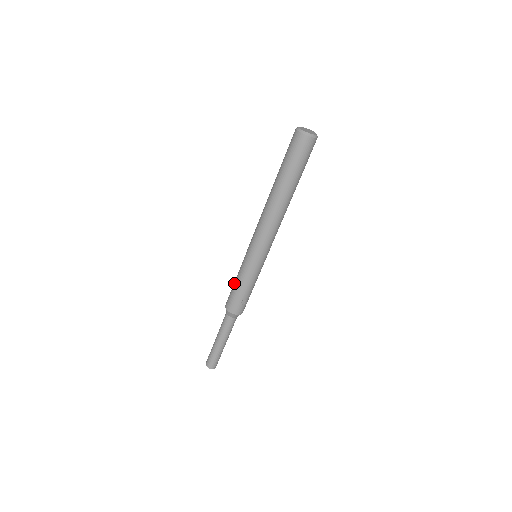
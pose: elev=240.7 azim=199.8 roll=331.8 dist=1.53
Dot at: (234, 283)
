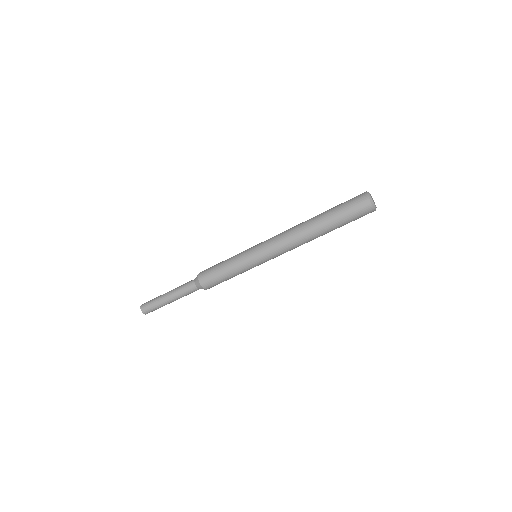
Dot at: (224, 273)
